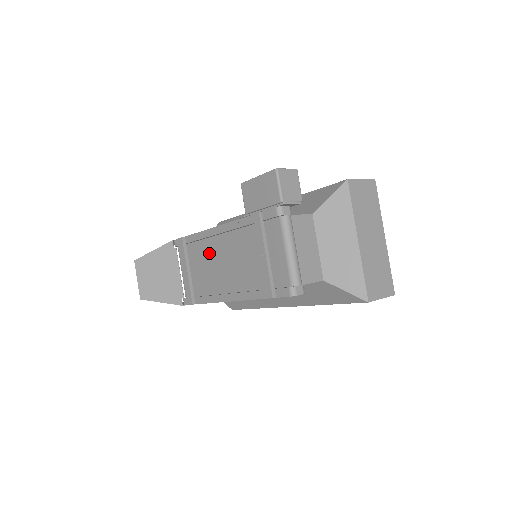
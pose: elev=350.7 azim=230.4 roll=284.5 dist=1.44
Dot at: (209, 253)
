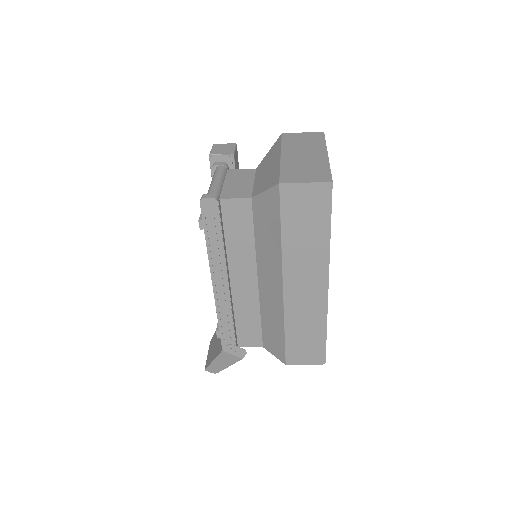
Dot at: occluded
